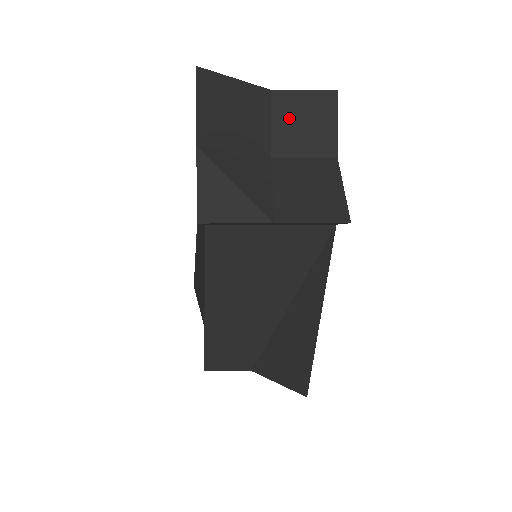
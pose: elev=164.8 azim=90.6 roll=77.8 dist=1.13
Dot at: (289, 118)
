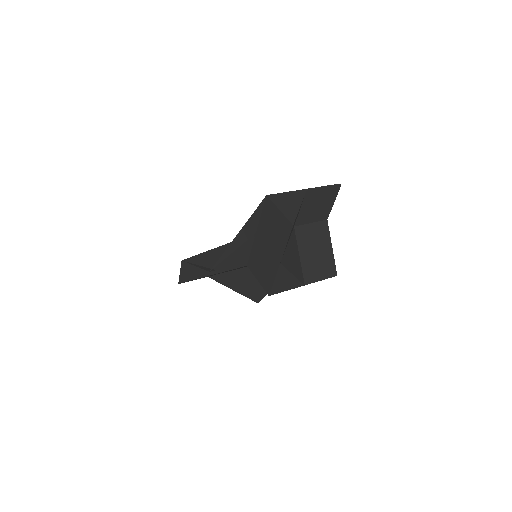
Dot at: (311, 204)
